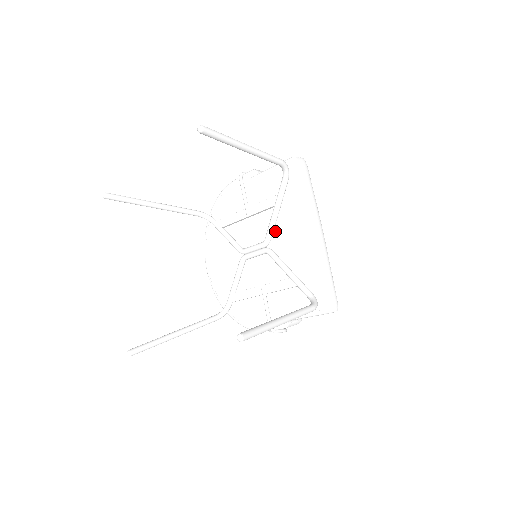
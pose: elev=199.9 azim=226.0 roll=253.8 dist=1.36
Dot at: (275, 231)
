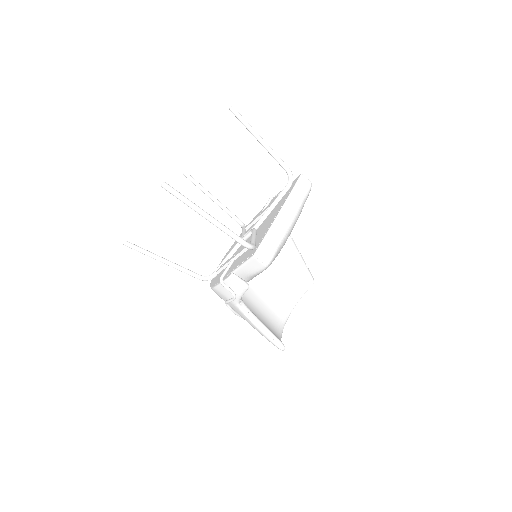
Dot at: (266, 219)
